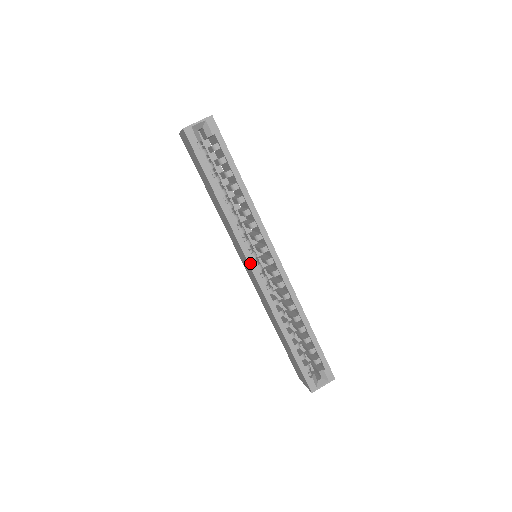
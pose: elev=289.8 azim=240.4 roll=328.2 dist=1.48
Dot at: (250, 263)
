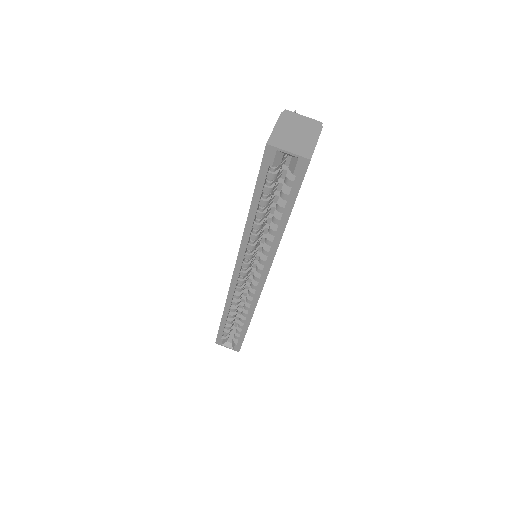
Dot at: (236, 268)
